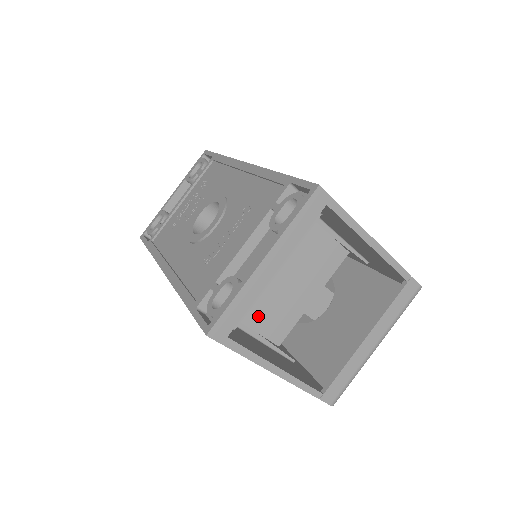
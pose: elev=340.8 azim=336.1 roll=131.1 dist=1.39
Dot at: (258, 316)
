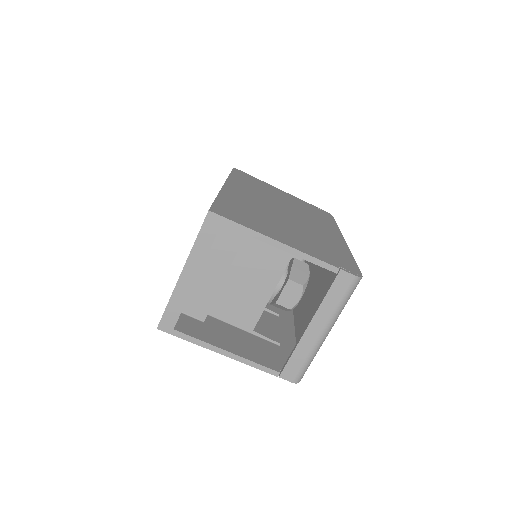
Dot at: (225, 310)
